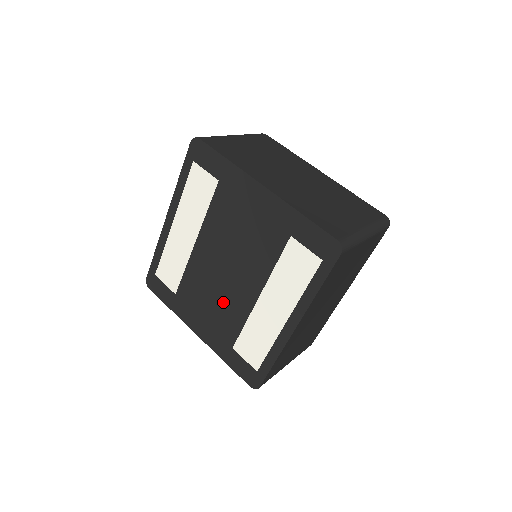
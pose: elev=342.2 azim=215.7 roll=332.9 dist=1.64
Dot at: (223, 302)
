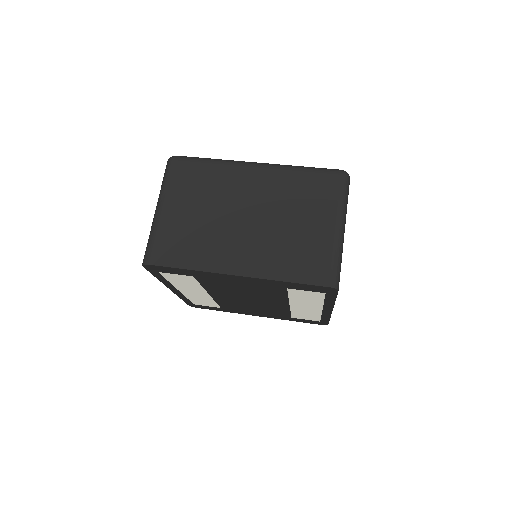
Dot at: (263, 308)
